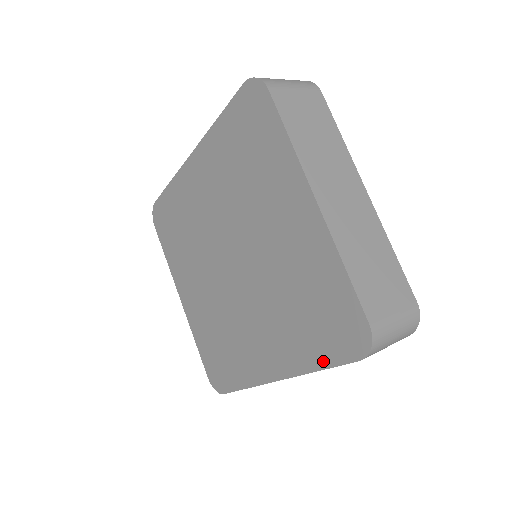
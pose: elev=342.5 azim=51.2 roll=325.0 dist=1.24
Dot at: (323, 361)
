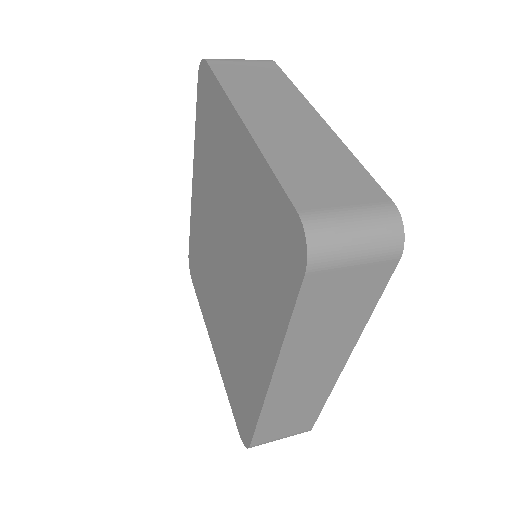
Dot at: (286, 309)
